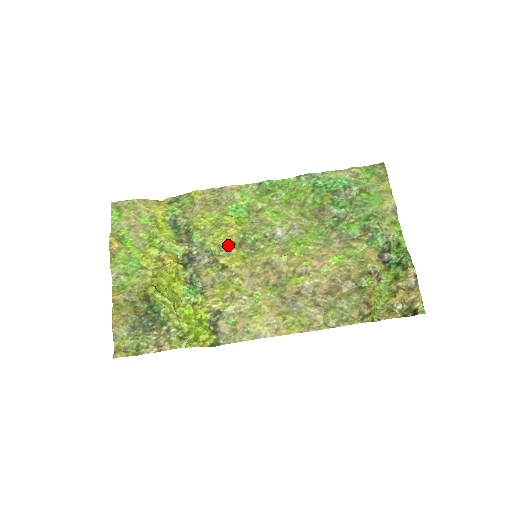
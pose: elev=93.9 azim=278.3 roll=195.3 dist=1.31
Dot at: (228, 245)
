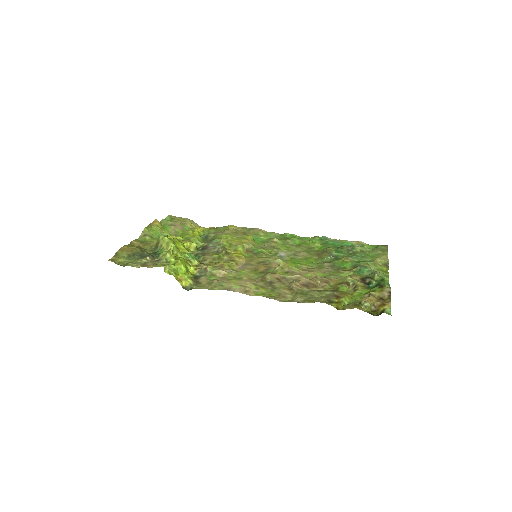
Dot at: (238, 244)
